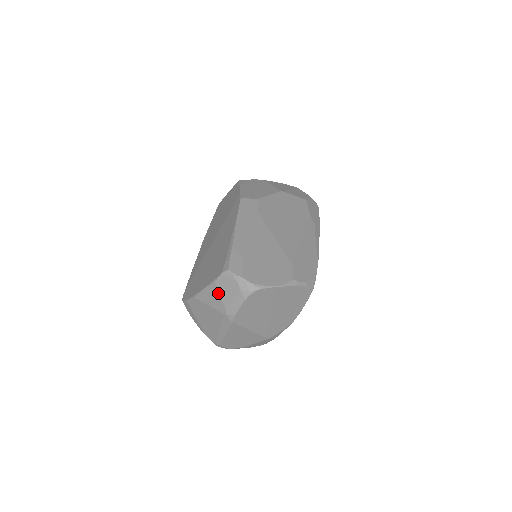
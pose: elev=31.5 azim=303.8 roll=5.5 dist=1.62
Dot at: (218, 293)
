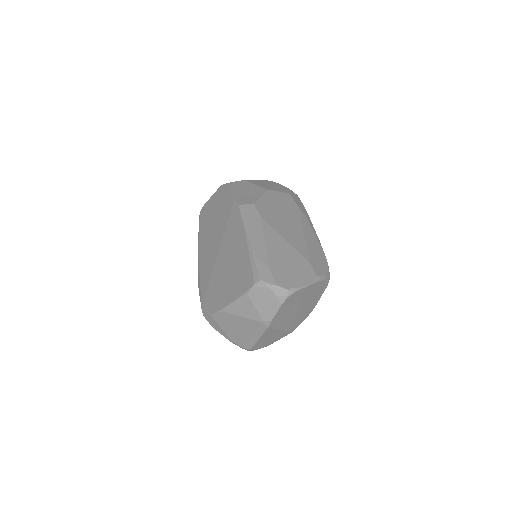
Dot at: (251, 304)
